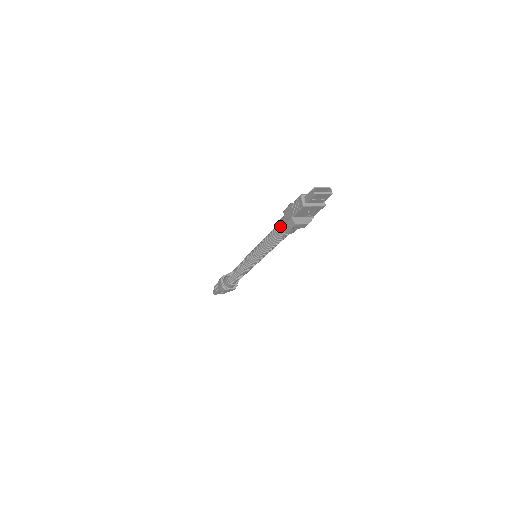
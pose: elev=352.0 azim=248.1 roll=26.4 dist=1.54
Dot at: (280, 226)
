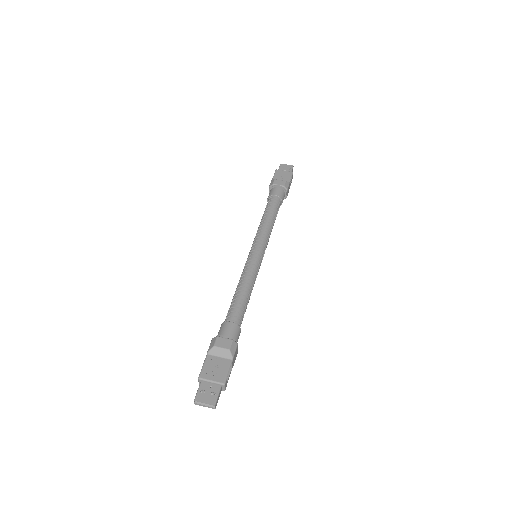
Dot at: occluded
